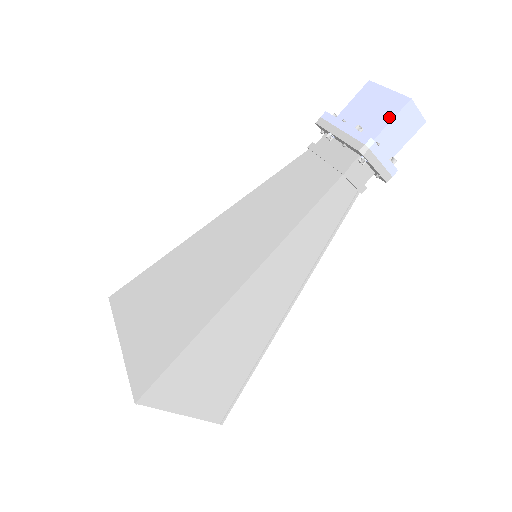
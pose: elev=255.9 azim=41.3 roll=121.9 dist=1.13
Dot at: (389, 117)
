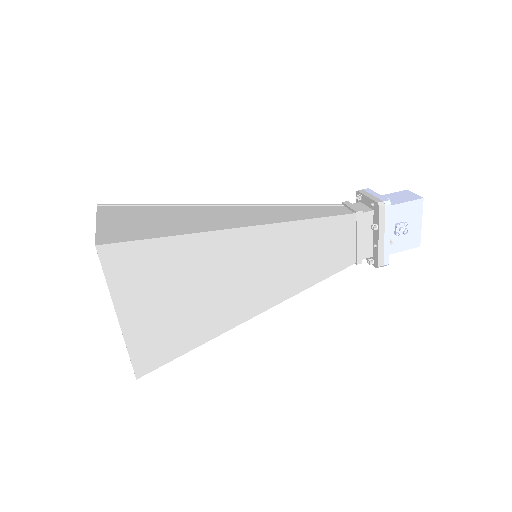
Dot at: occluded
